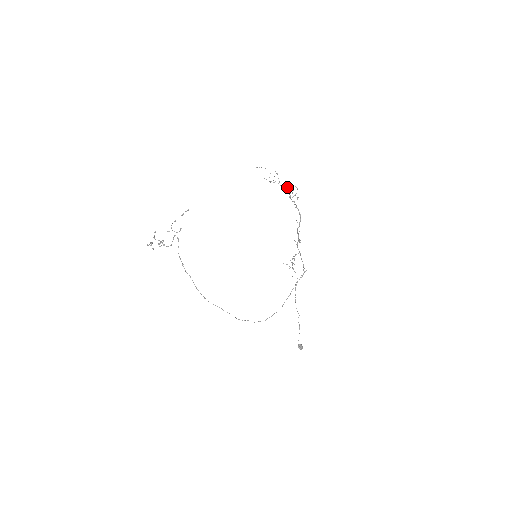
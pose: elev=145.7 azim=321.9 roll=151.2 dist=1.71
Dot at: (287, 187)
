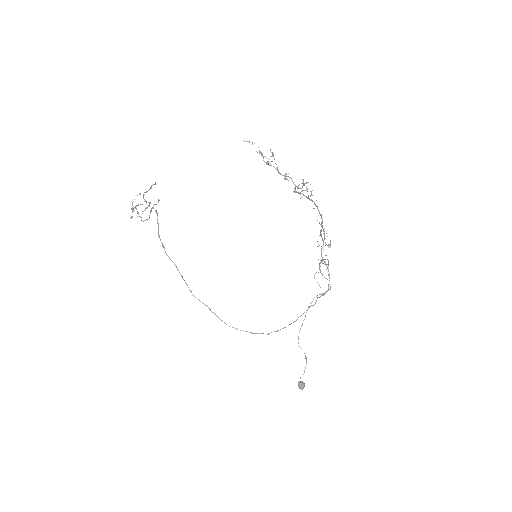
Dot at: (285, 179)
